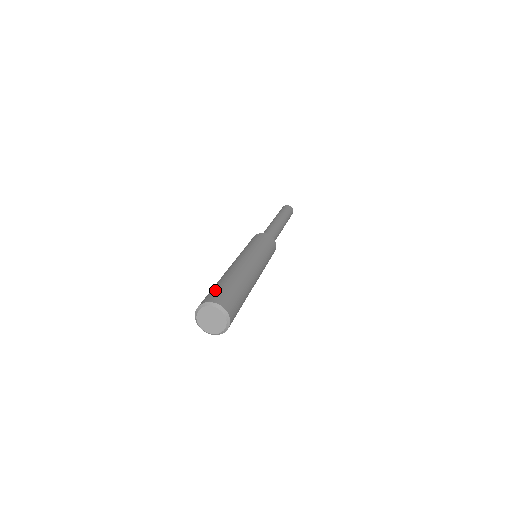
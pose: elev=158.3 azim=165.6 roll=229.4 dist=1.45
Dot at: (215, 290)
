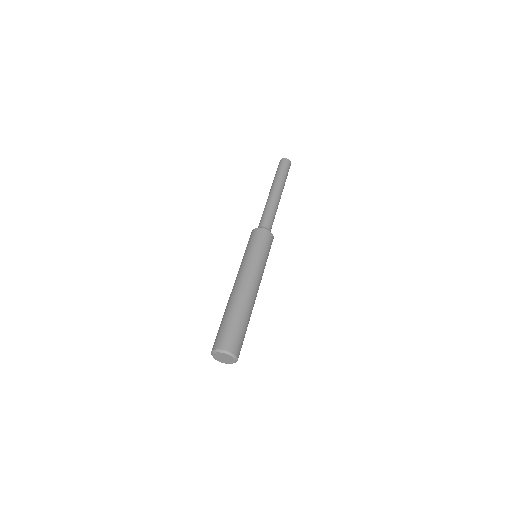
Dot at: (238, 335)
